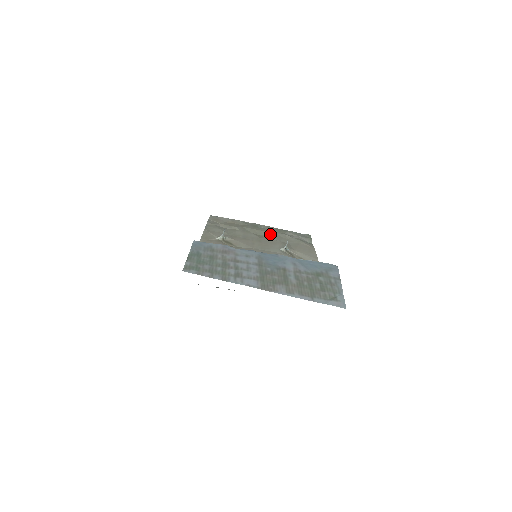
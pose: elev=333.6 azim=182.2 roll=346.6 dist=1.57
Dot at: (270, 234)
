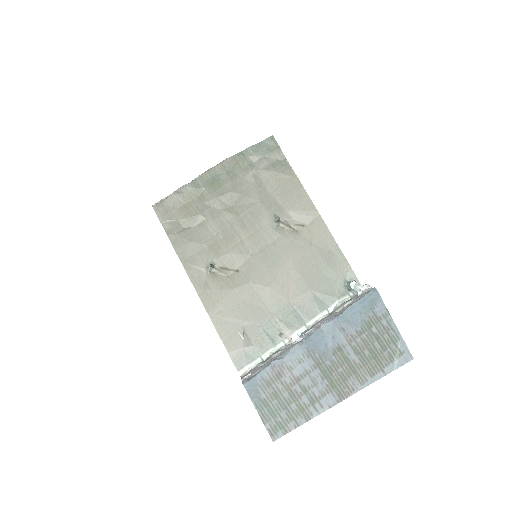
Dot at: (239, 191)
